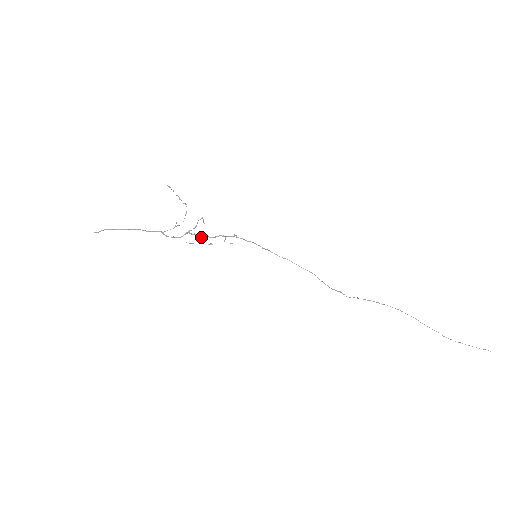
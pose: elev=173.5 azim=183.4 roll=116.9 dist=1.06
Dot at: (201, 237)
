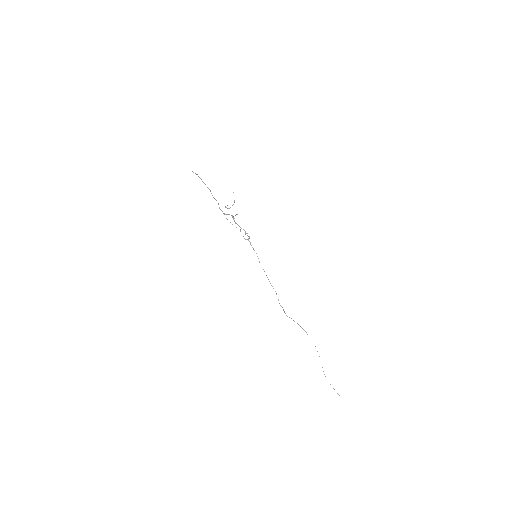
Dot at: (236, 223)
